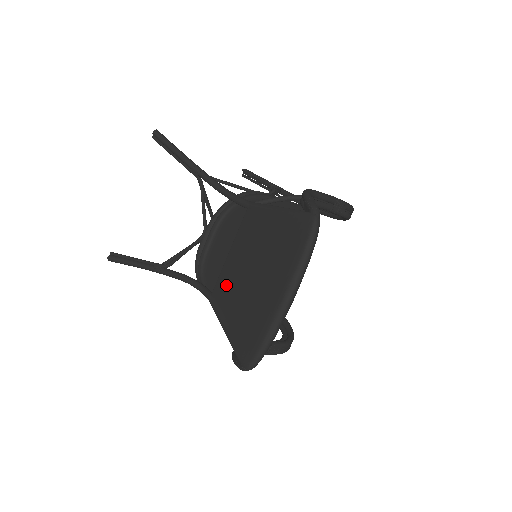
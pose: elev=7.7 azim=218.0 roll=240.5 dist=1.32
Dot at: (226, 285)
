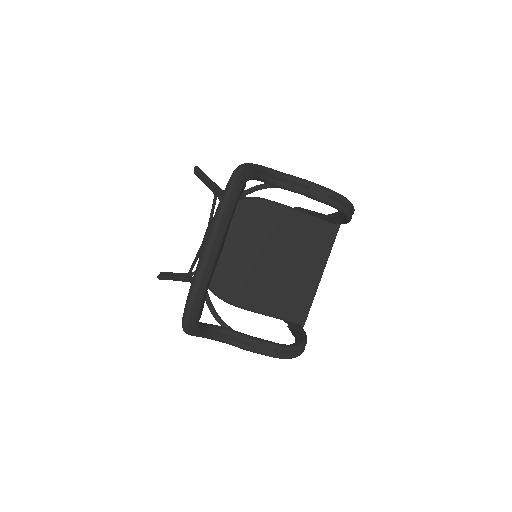
Dot at: occluded
